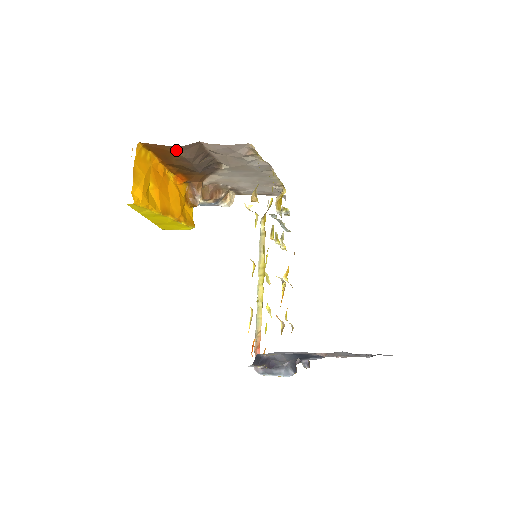
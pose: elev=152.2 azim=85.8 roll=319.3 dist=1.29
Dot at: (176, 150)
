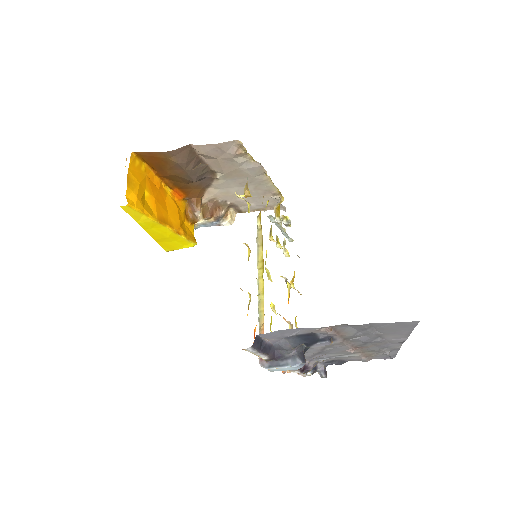
Dot at: (168, 156)
